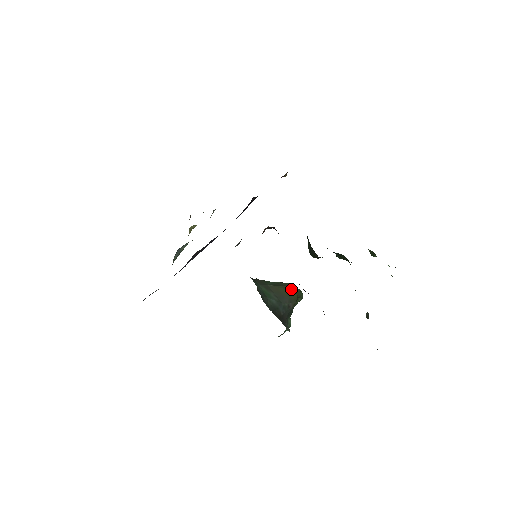
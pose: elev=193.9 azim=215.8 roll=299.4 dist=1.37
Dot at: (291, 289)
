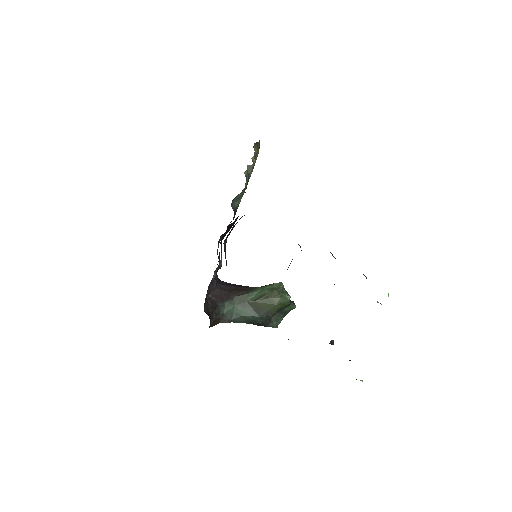
Dot at: (272, 302)
